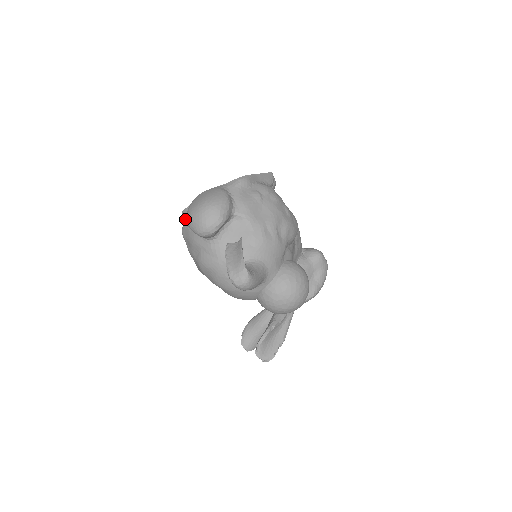
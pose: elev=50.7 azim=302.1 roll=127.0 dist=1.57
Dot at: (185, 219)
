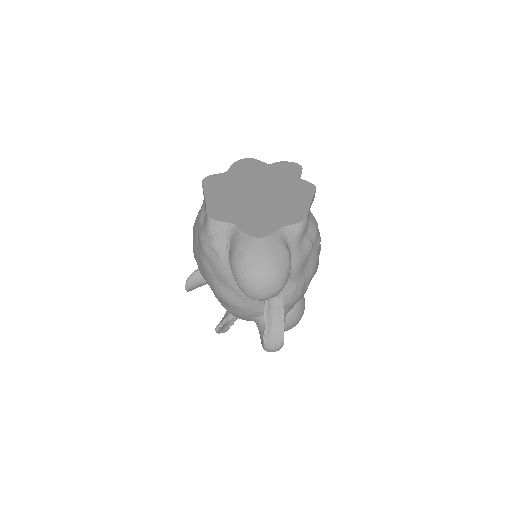
Dot at: (217, 239)
